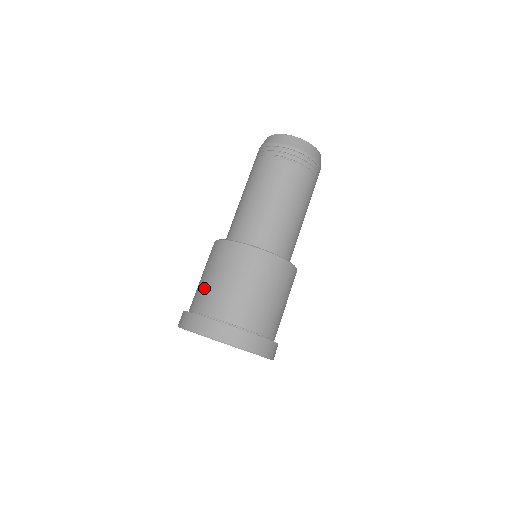
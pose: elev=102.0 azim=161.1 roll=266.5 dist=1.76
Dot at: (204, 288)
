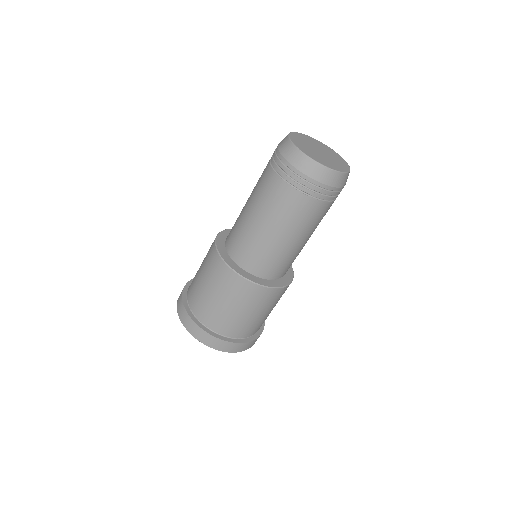
Dot at: (197, 289)
